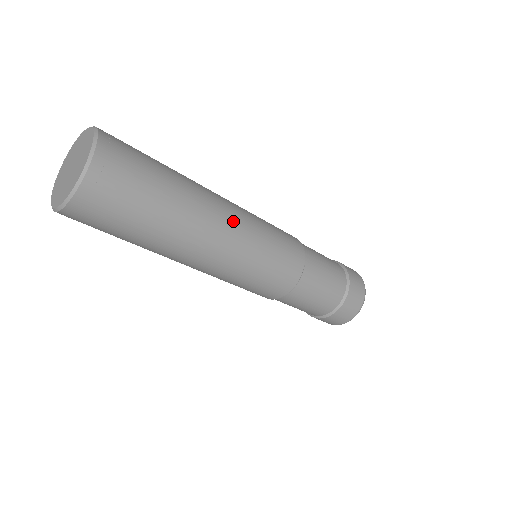
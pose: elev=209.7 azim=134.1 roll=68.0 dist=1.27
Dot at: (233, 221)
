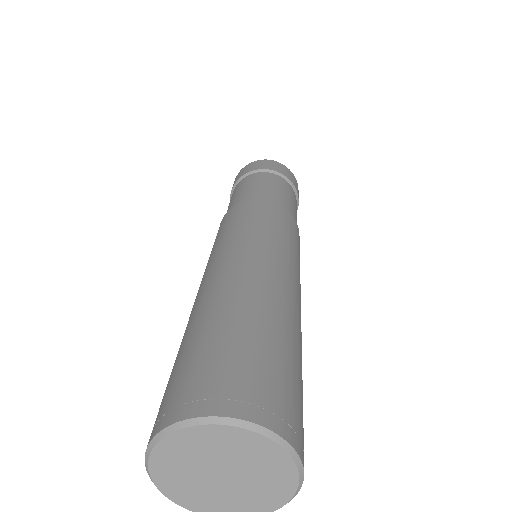
Dot at: occluded
